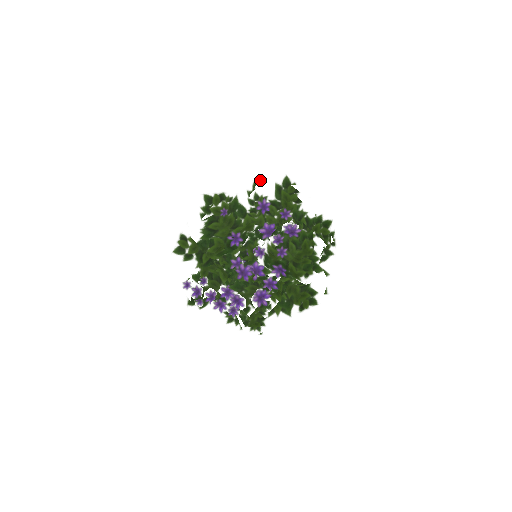
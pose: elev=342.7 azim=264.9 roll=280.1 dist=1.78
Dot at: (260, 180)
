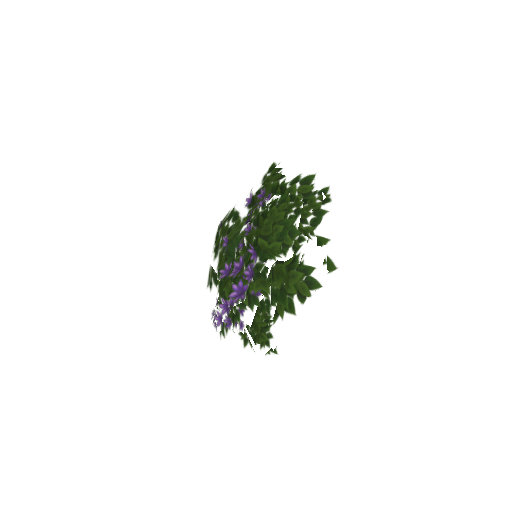
Dot at: (255, 182)
